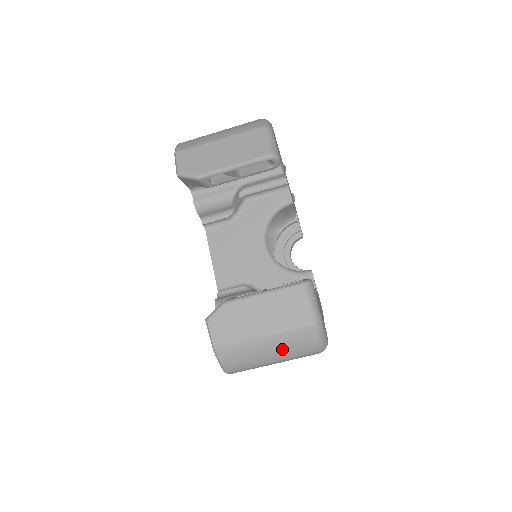
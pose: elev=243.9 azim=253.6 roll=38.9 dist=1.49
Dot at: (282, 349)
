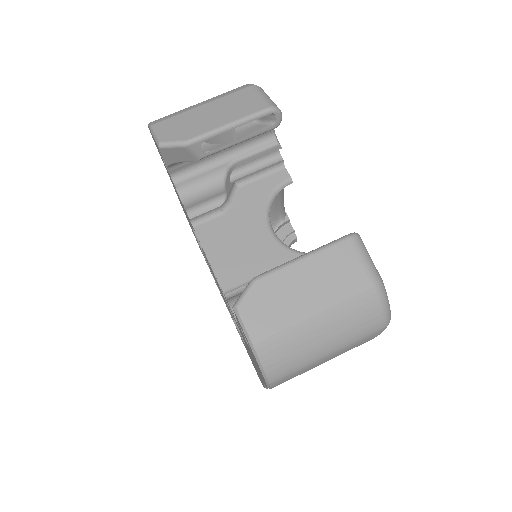
Dot at: (341, 329)
